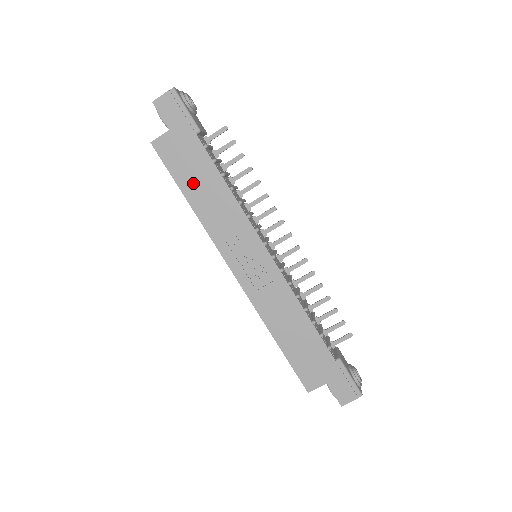
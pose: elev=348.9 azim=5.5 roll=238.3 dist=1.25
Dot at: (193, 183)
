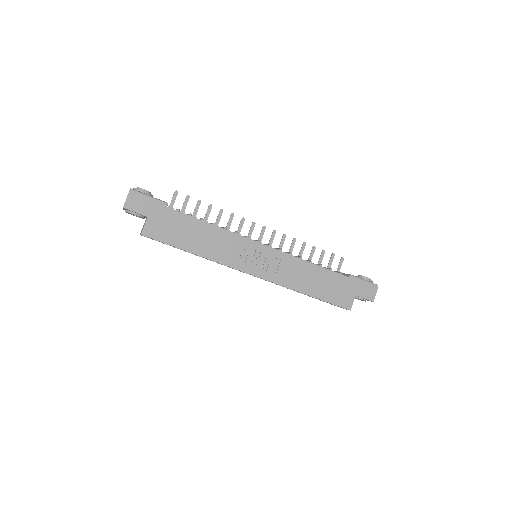
Dot at: (188, 239)
